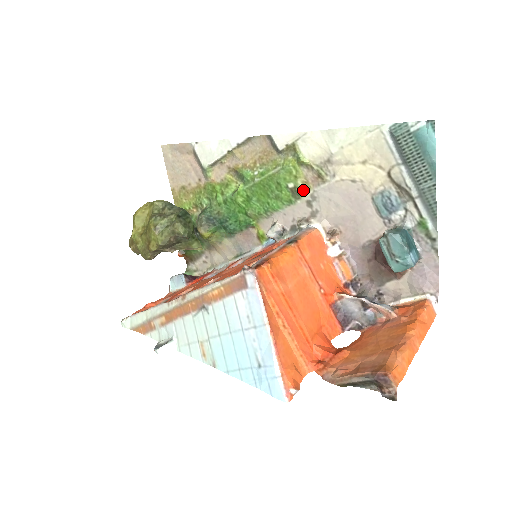
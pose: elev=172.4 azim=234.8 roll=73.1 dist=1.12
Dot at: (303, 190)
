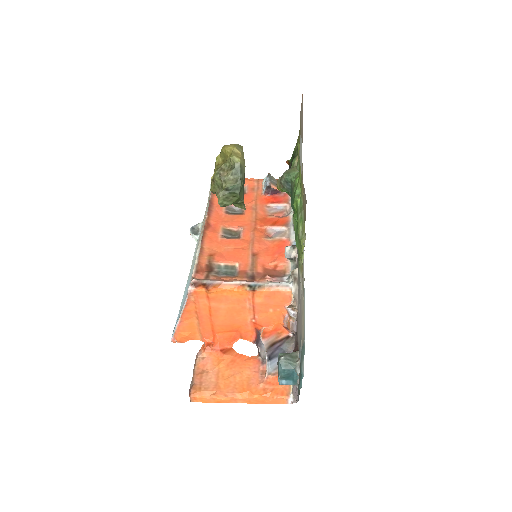
Dot at: (300, 266)
